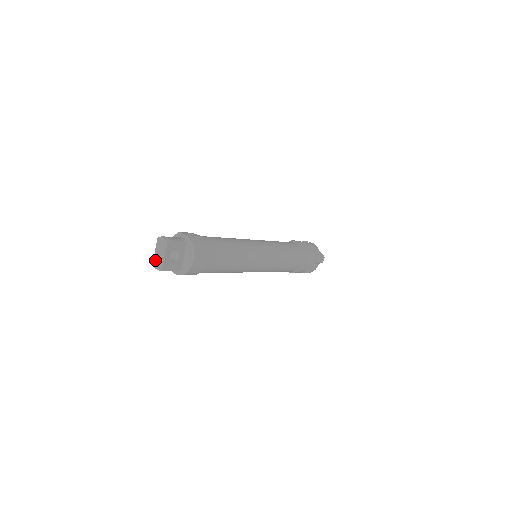
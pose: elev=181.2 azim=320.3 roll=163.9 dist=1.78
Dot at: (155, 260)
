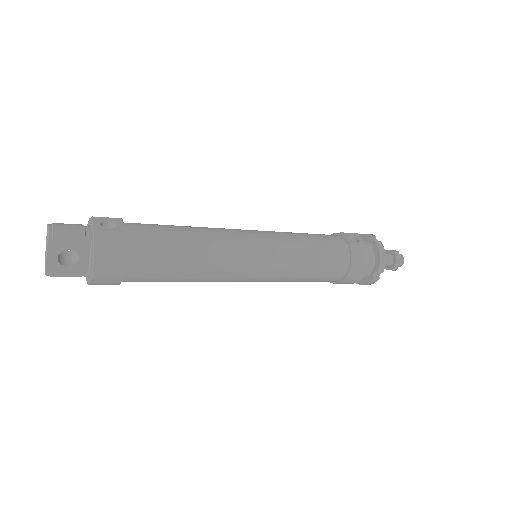
Dot at: (45, 255)
